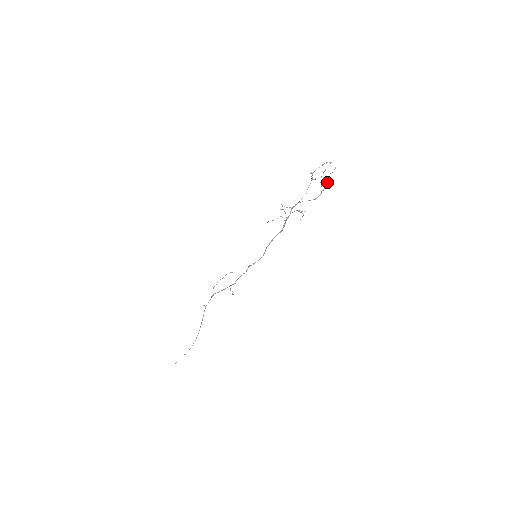
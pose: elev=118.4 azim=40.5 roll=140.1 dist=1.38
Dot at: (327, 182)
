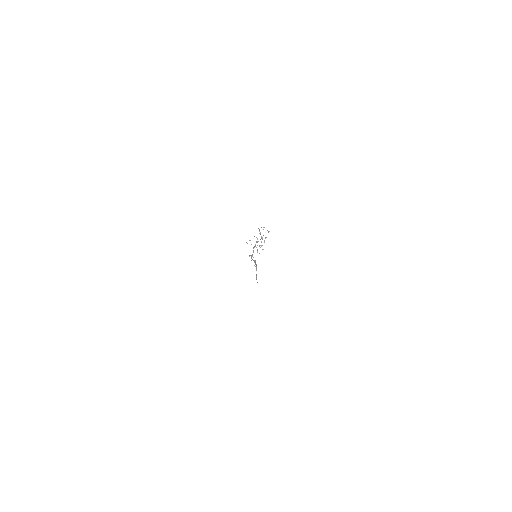
Dot at: (261, 241)
